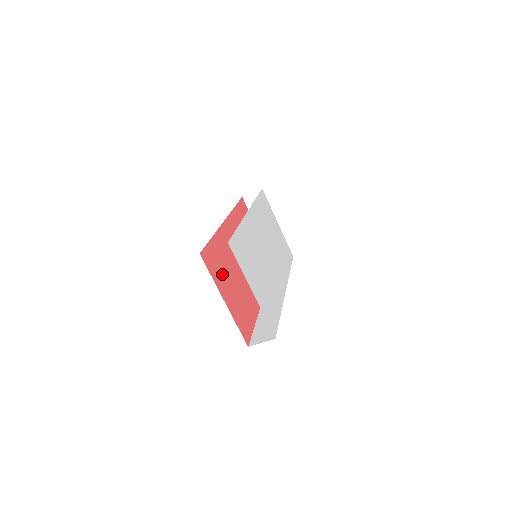
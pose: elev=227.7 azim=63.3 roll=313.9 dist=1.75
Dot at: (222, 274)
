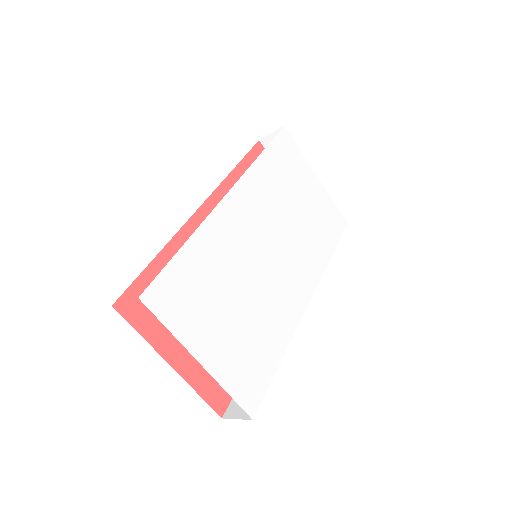
Dot at: occluded
